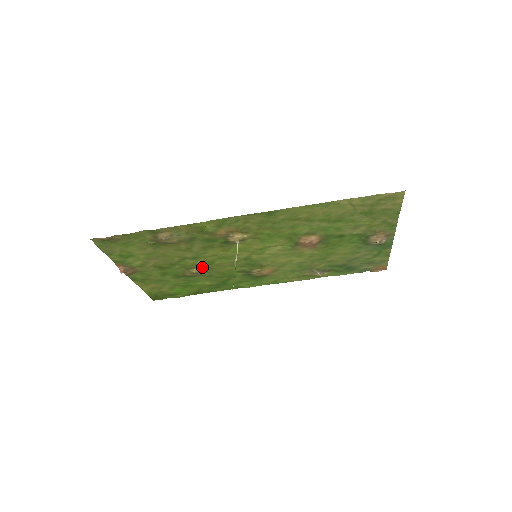
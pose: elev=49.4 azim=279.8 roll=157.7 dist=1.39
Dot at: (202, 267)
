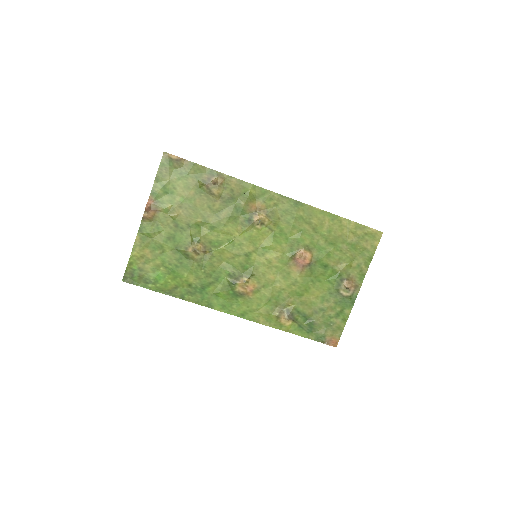
Dot at: (207, 247)
